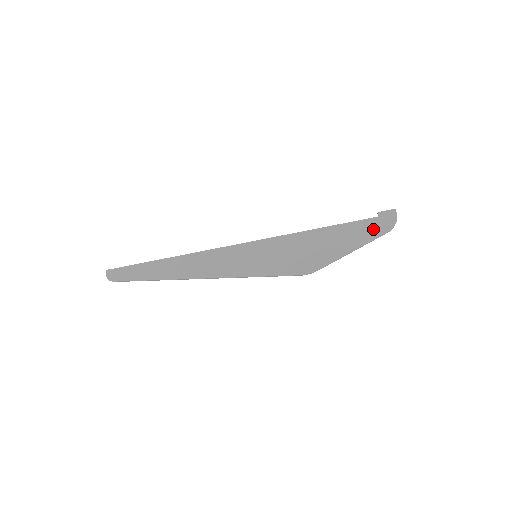
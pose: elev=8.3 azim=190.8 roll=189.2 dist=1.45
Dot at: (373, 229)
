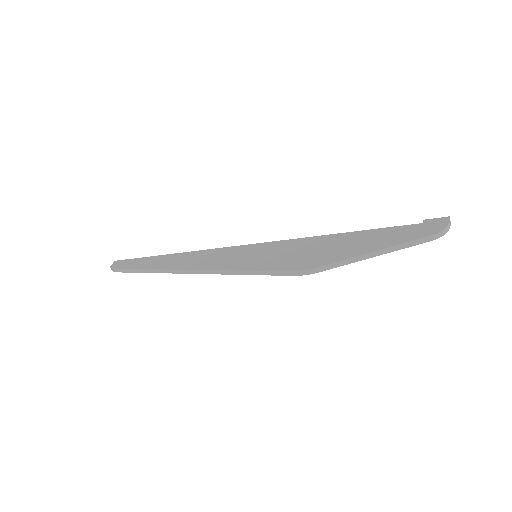
Dot at: (410, 233)
